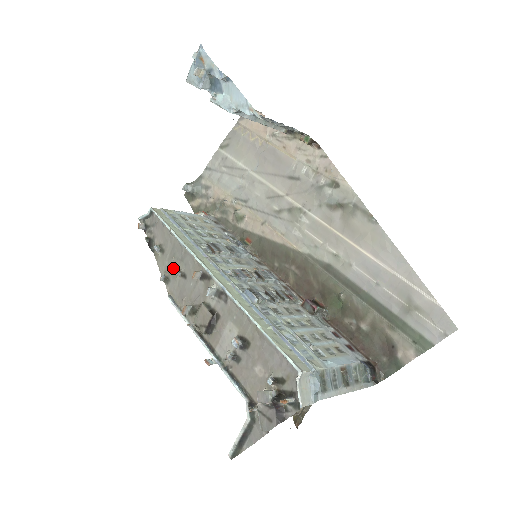
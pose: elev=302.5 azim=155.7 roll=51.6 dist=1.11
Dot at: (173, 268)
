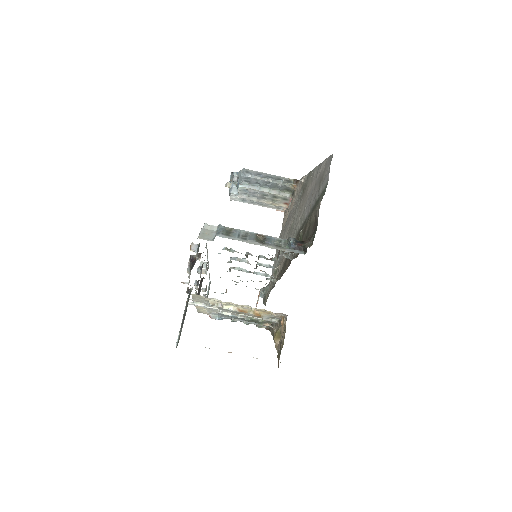
Dot at: occluded
